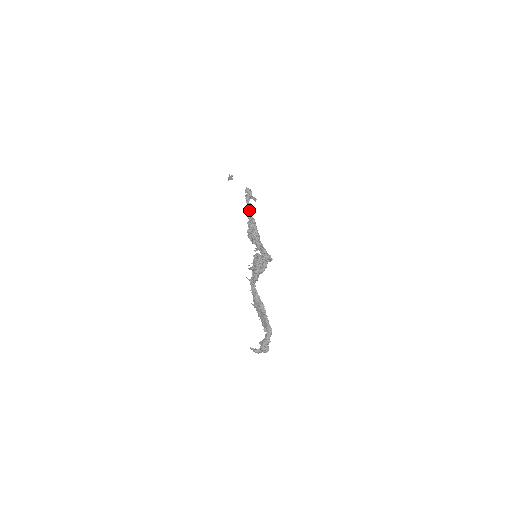
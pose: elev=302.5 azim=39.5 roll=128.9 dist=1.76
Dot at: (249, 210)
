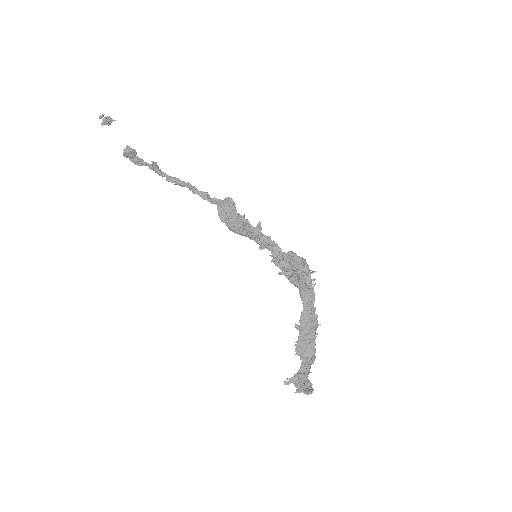
Dot at: (190, 185)
